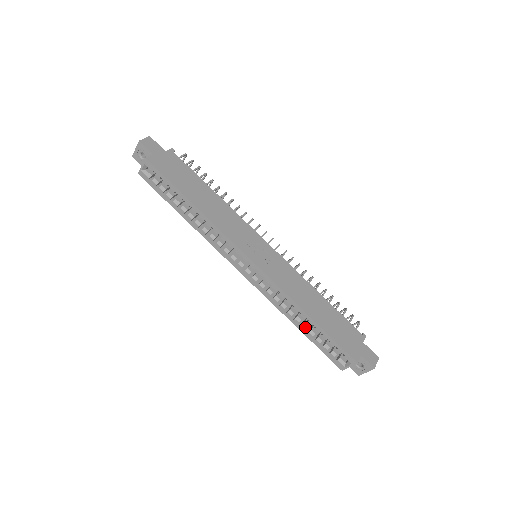
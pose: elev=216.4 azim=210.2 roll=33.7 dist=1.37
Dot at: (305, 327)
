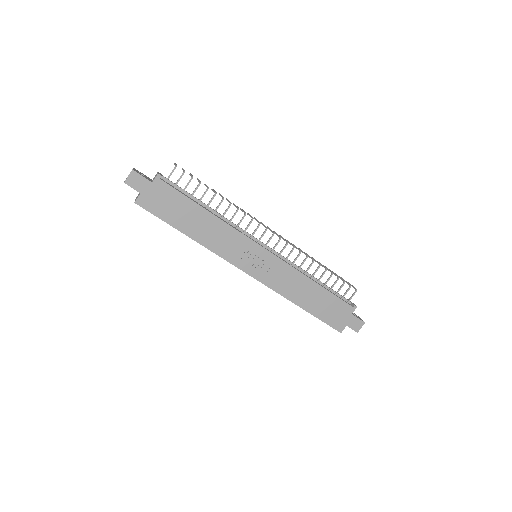
Dot at: occluded
